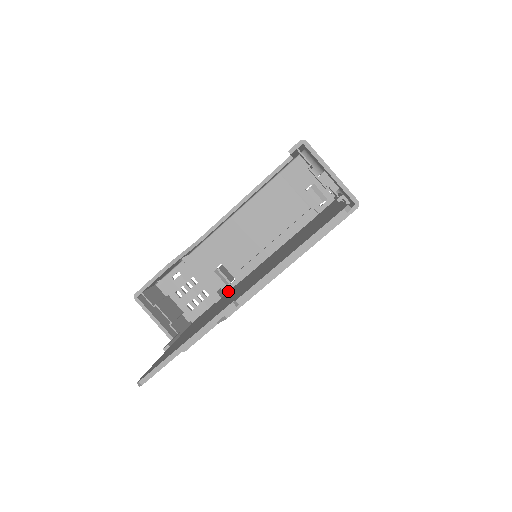
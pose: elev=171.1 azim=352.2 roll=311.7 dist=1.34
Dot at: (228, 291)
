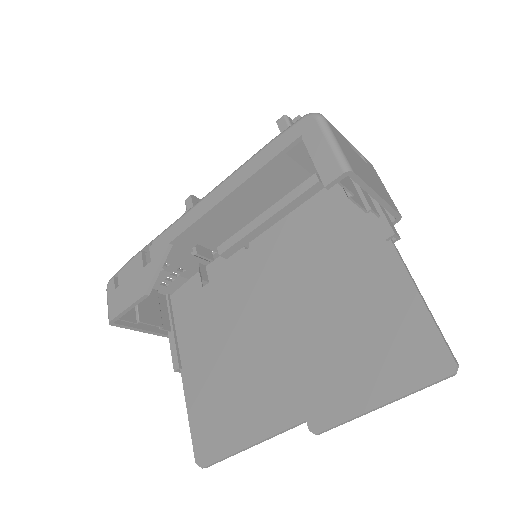
Dot at: (209, 264)
